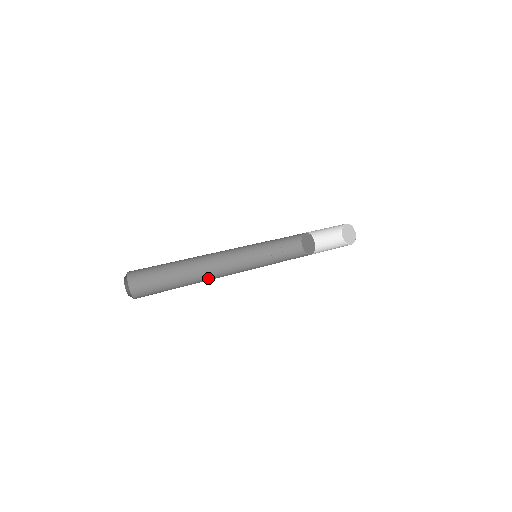
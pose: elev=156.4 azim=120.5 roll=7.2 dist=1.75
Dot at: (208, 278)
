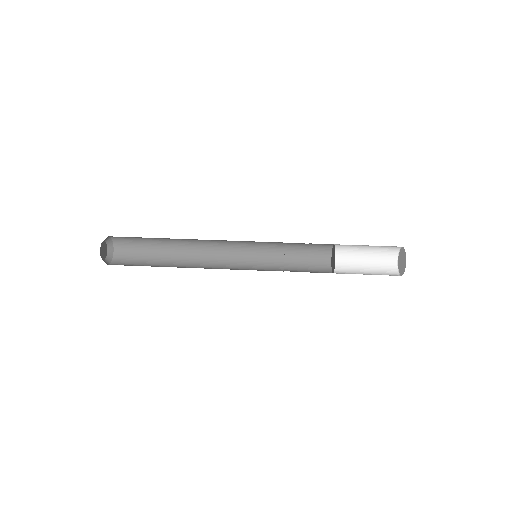
Dot at: (196, 259)
